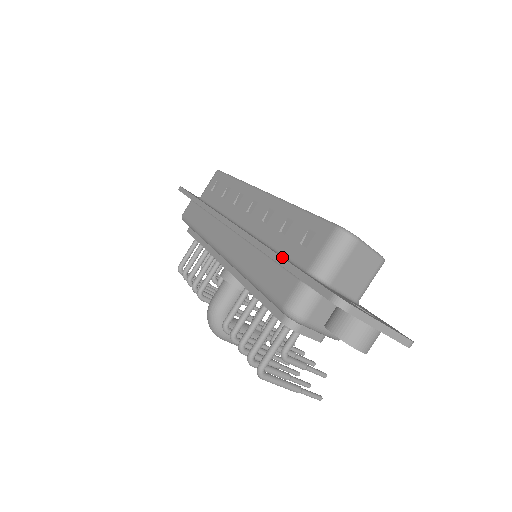
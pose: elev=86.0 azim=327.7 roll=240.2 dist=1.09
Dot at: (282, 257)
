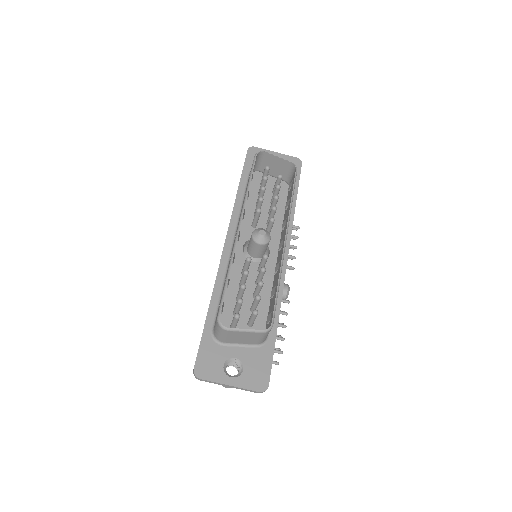
Dot at: (207, 313)
